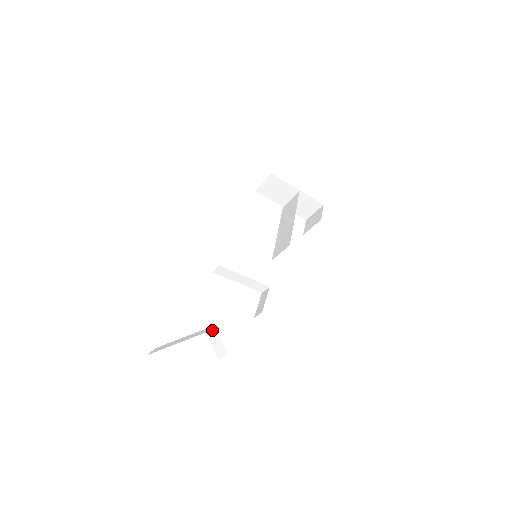
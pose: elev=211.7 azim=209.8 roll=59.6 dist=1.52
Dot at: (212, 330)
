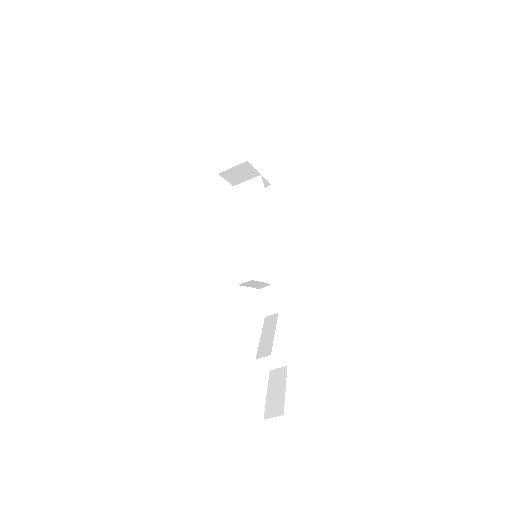
Dot at: (270, 348)
